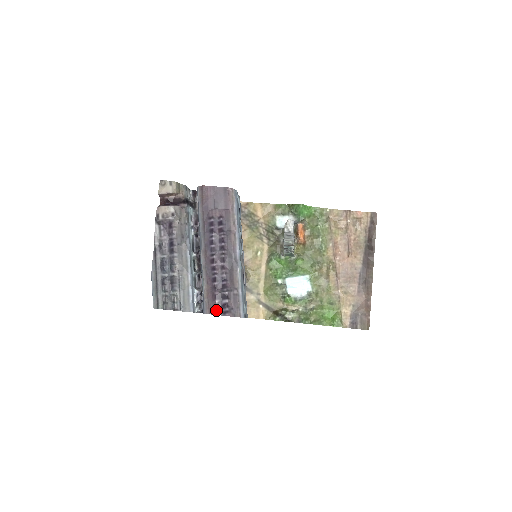
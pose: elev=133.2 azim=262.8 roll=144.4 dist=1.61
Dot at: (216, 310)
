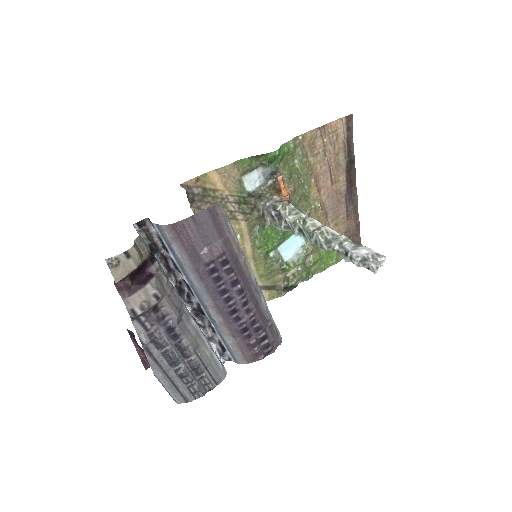
Dot at: (258, 357)
